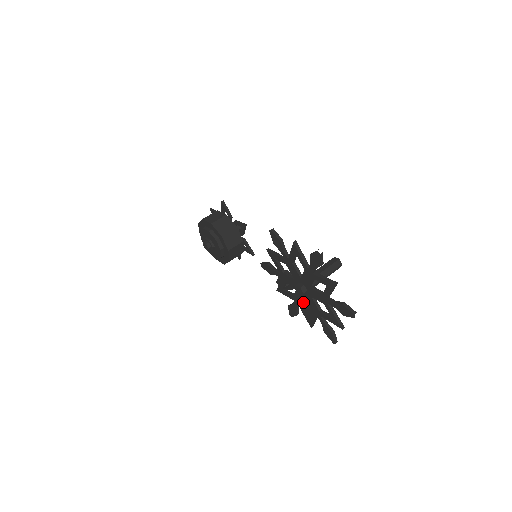
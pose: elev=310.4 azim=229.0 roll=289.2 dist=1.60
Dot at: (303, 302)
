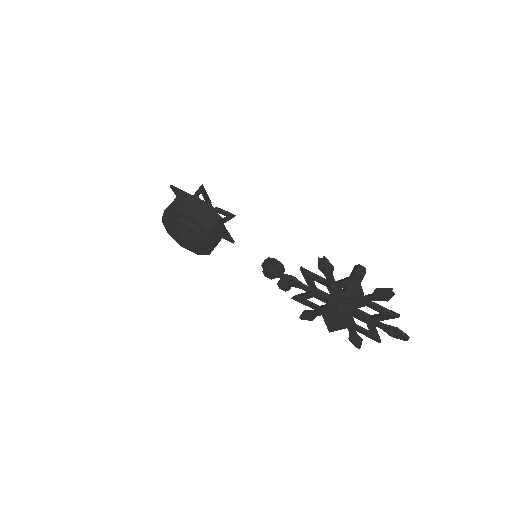
Dot at: (332, 316)
